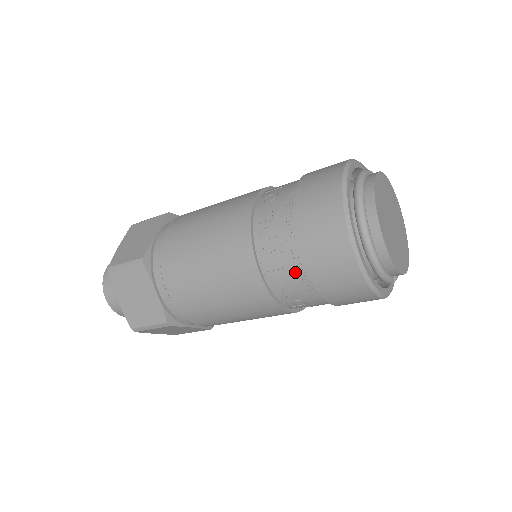
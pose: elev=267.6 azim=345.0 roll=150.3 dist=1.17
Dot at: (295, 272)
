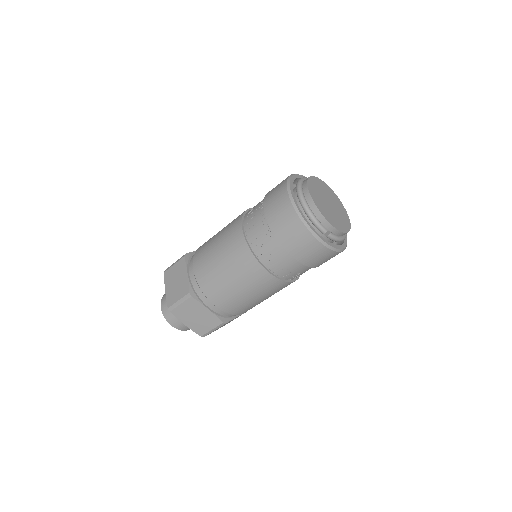
Dot at: (262, 225)
